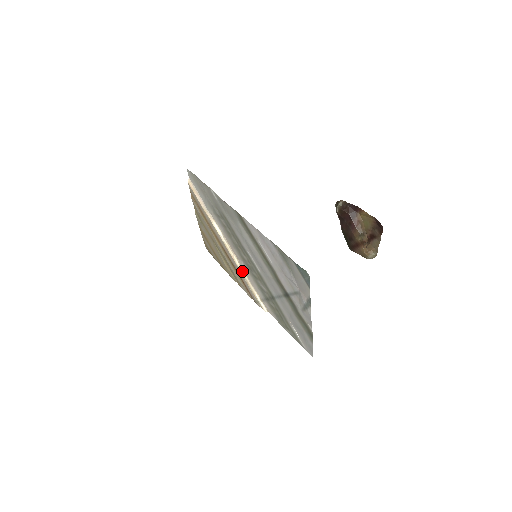
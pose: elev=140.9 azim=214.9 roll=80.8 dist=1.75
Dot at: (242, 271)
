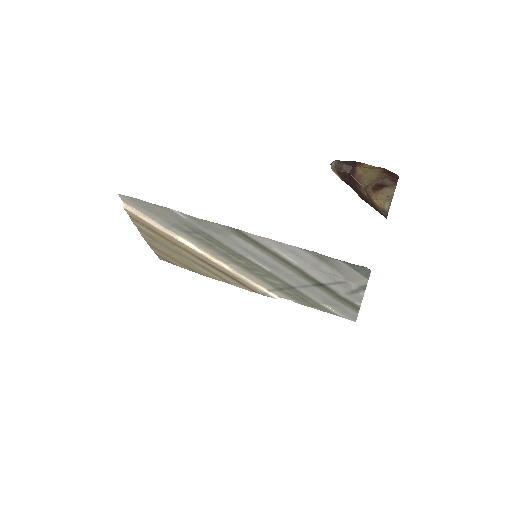
Dot at: (236, 273)
